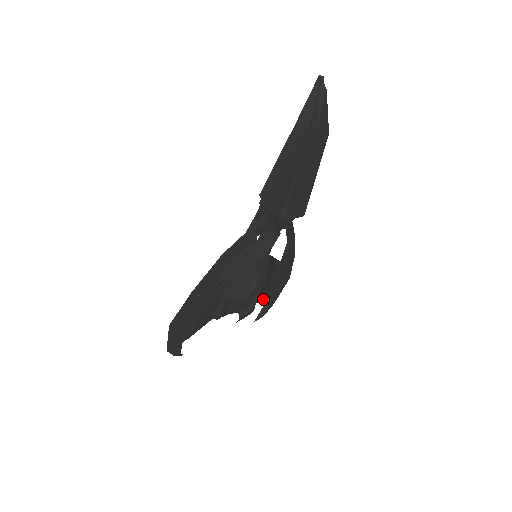
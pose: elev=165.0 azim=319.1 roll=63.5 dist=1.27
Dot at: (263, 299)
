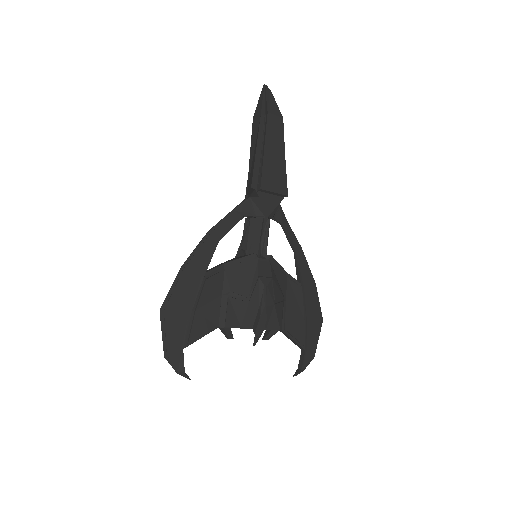
Dot at: (289, 331)
